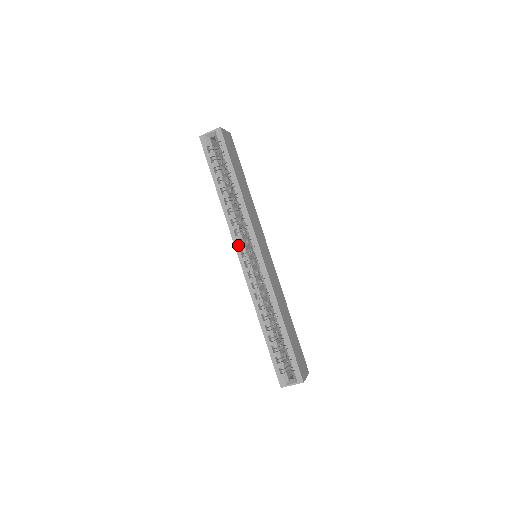
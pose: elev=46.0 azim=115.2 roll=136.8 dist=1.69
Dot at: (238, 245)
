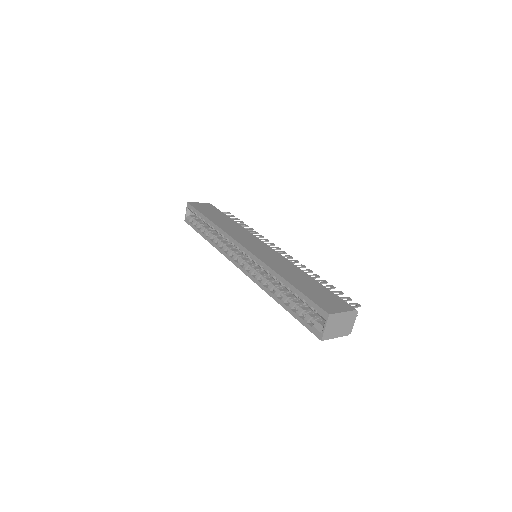
Dot at: (231, 258)
